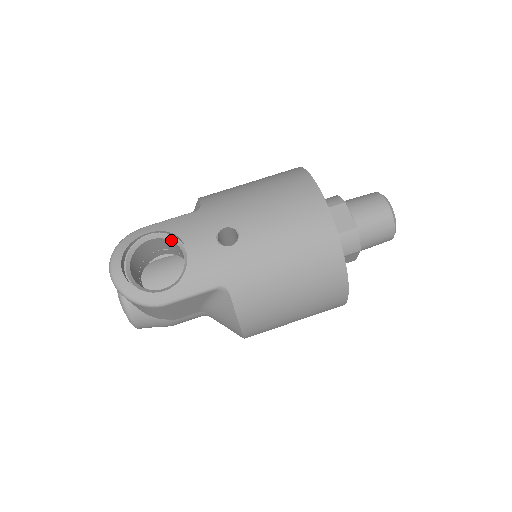
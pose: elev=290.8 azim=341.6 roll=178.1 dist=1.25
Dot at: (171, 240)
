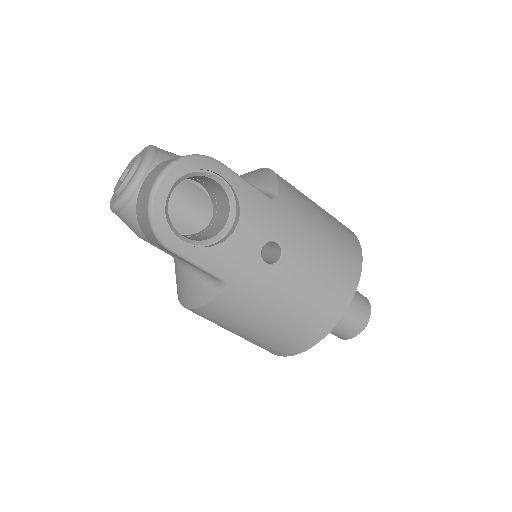
Dot at: (230, 201)
